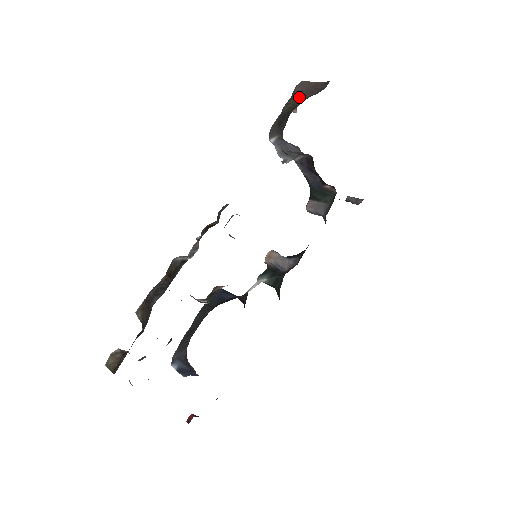
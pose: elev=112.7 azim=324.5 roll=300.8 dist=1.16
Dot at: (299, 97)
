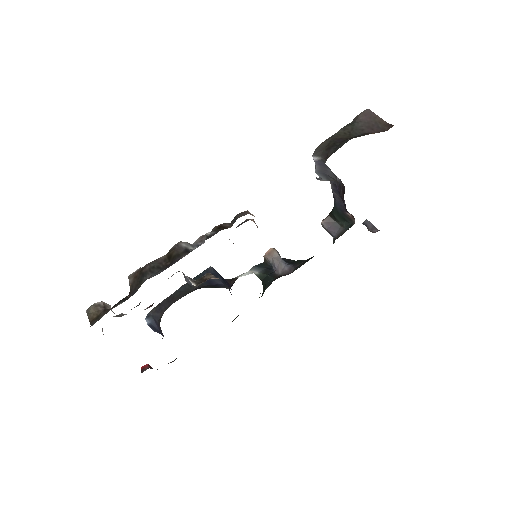
Dot at: (358, 128)
